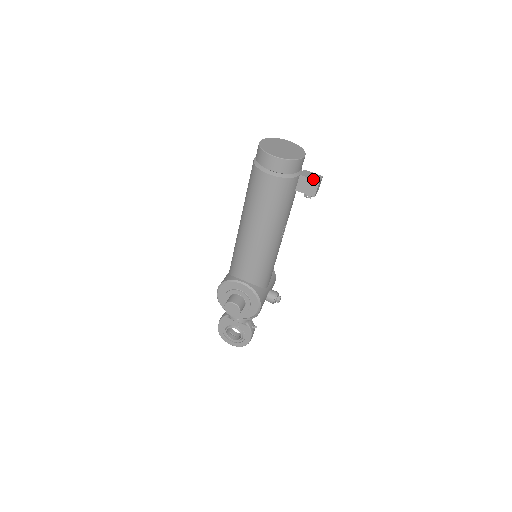
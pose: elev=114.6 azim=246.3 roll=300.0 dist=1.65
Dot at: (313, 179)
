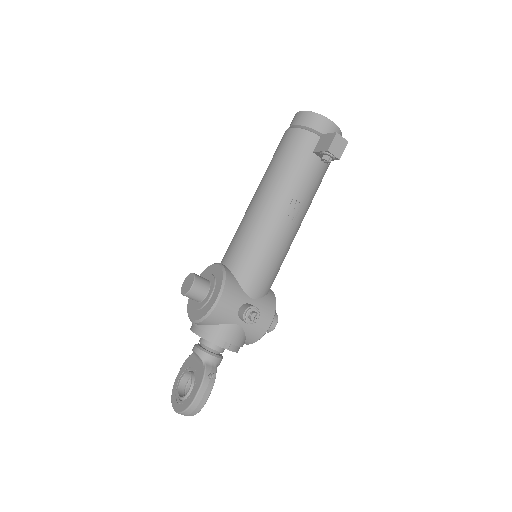
Dot at: (332, 133)
